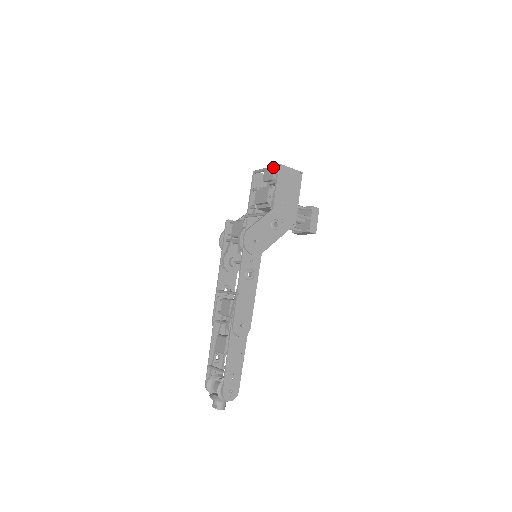
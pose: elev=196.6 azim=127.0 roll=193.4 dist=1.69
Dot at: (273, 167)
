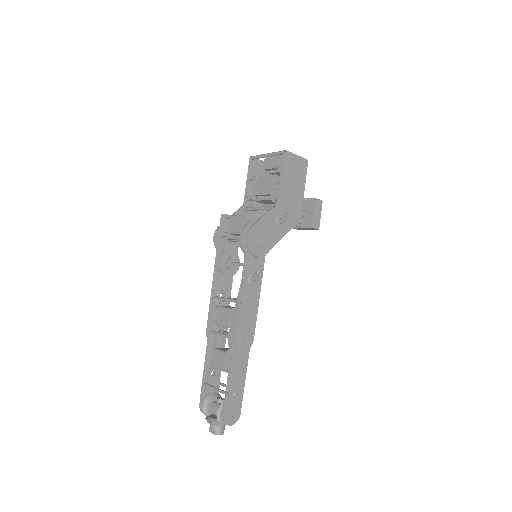
Dot at: (277, 153)
